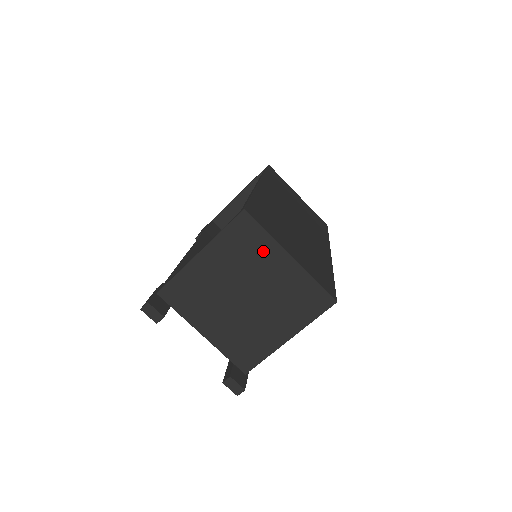
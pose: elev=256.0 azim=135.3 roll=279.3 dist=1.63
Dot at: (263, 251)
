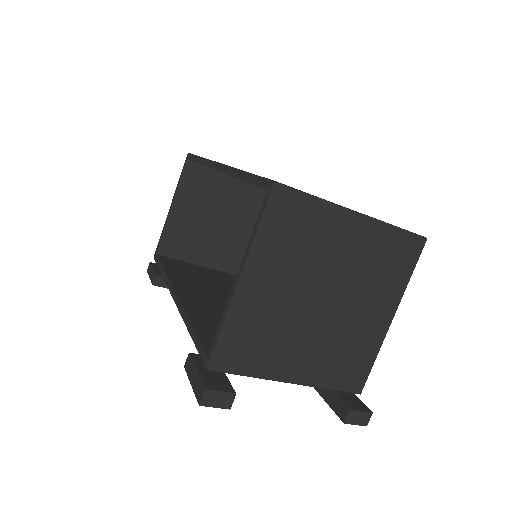
Dot at: (321, 225)
